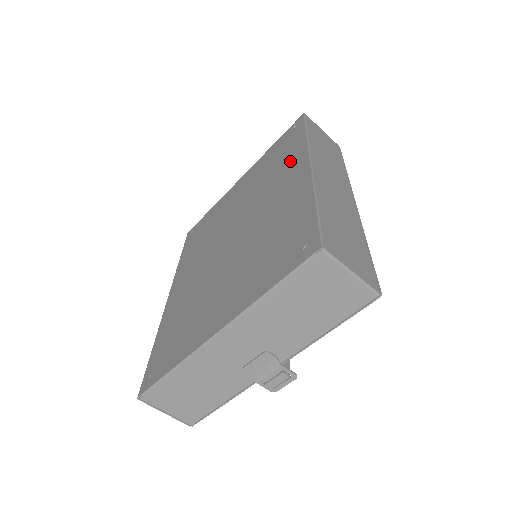
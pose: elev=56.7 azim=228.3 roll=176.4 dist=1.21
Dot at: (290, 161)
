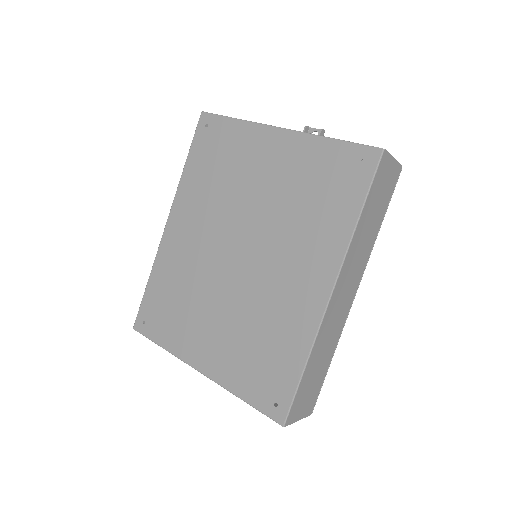
Dot at: (324, 242)
